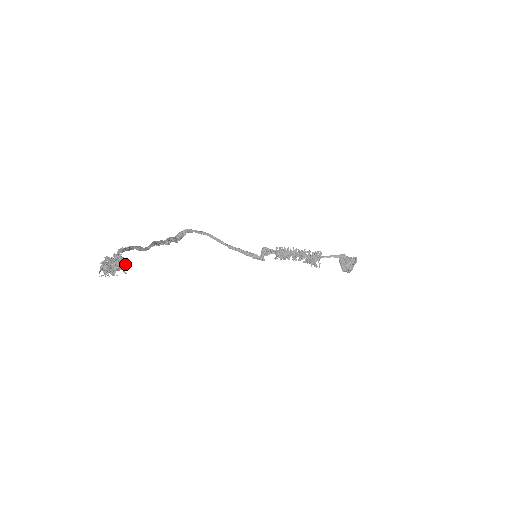
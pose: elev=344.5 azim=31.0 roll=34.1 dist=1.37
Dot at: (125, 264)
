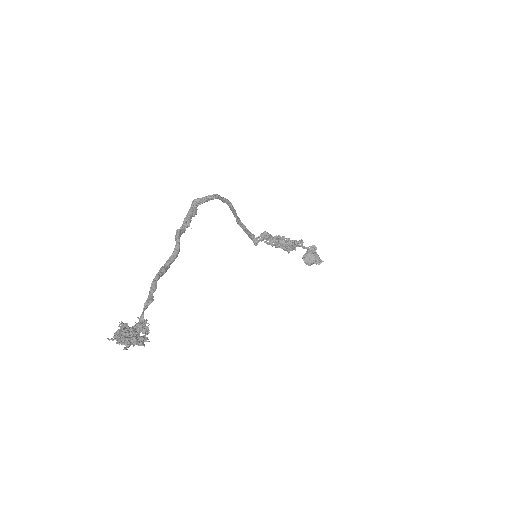
Dot at: (147, 341)
